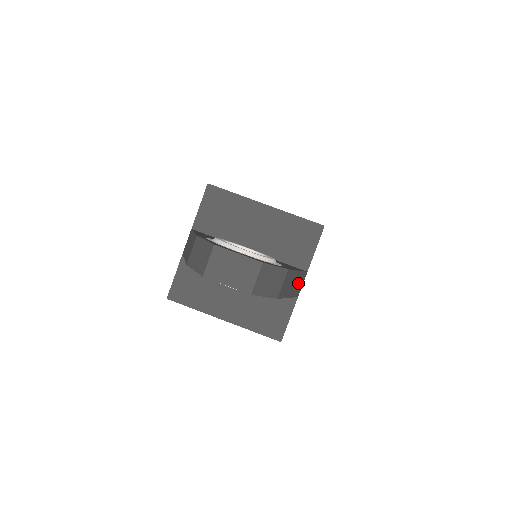
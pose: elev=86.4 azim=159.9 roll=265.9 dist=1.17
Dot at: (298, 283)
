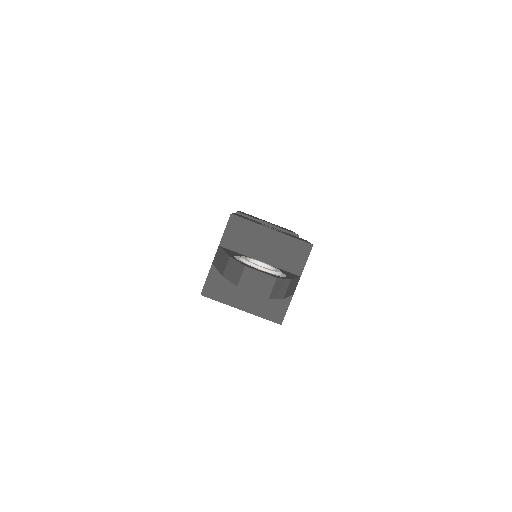
Dot at: (295, 285)
